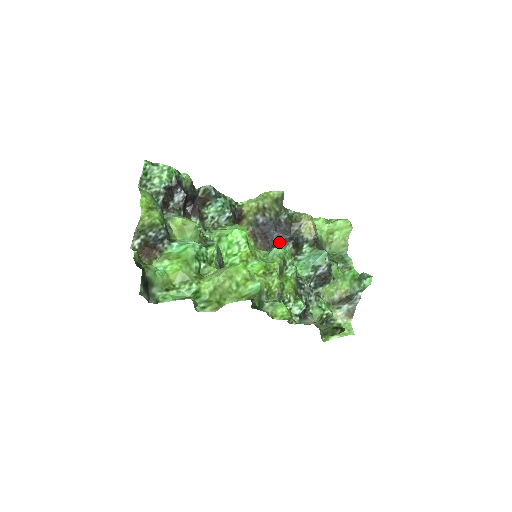
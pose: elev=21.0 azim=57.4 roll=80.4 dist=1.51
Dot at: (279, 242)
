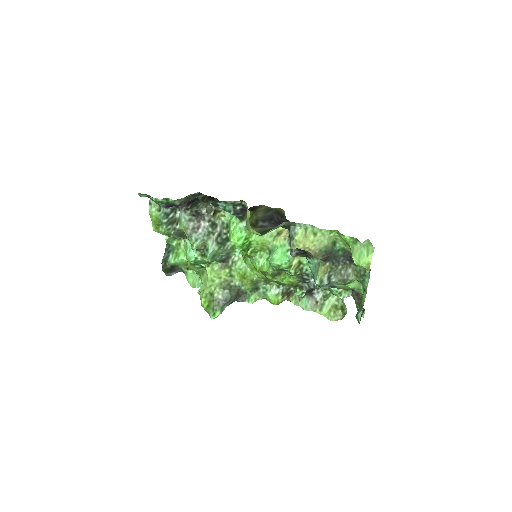
Dot at: occluded
